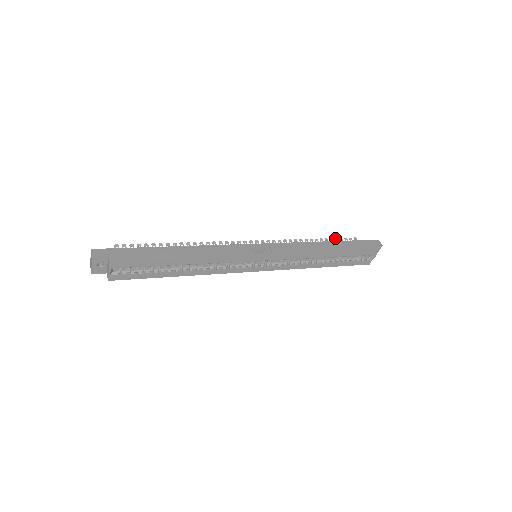
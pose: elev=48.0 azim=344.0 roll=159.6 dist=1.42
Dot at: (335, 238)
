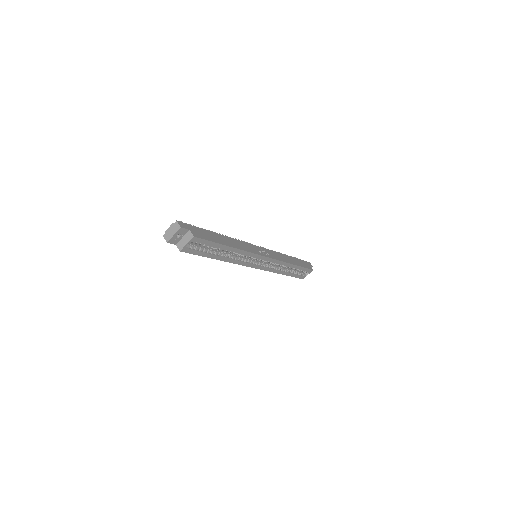
Dot at: occluded
